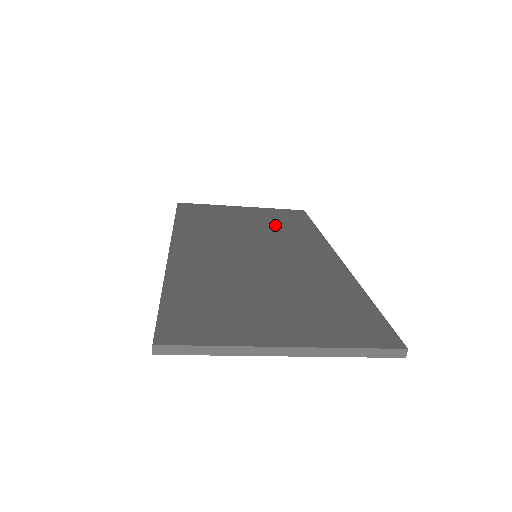
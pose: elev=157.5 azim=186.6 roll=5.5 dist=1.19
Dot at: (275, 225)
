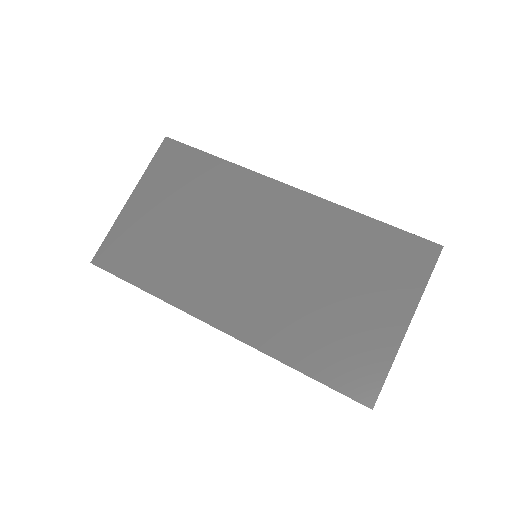
Dot at: (197, 196)
